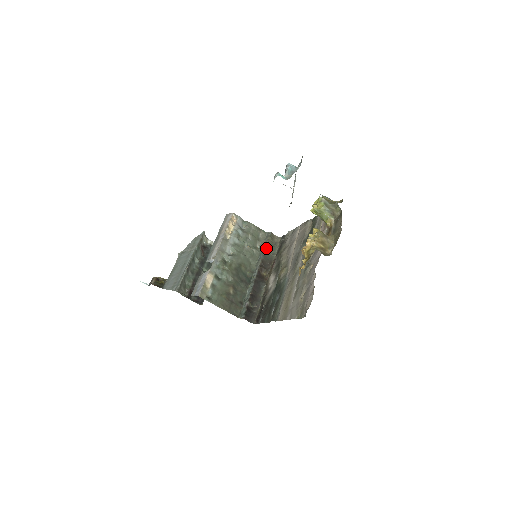
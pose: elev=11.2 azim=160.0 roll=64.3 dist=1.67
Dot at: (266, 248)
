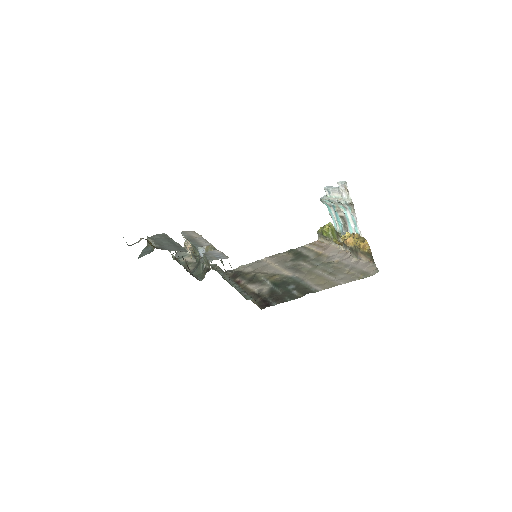
Dot at: (223, 271)
